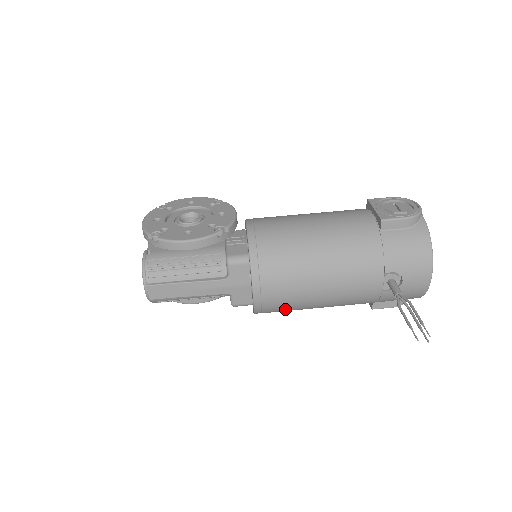
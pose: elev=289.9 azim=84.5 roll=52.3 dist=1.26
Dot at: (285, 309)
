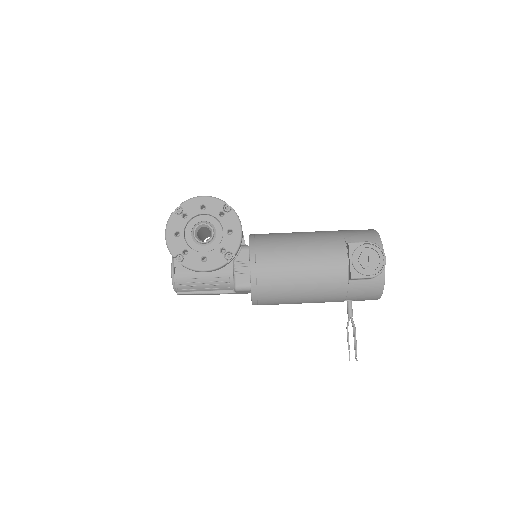
Dot at: occluded
